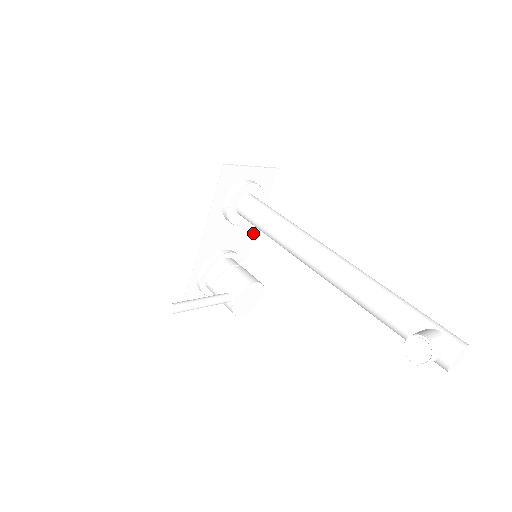
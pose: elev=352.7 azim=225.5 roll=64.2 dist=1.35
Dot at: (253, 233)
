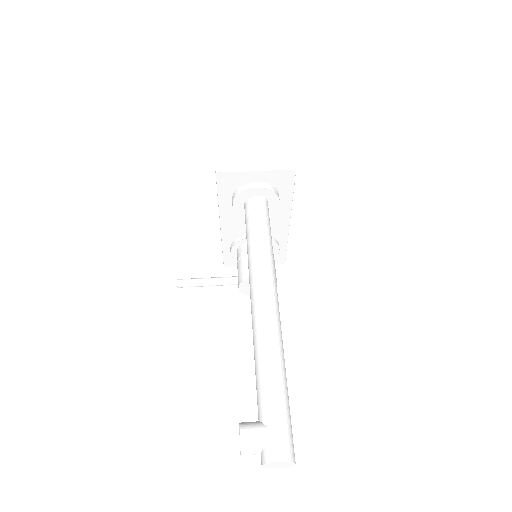
Dot at: (286, 221)
